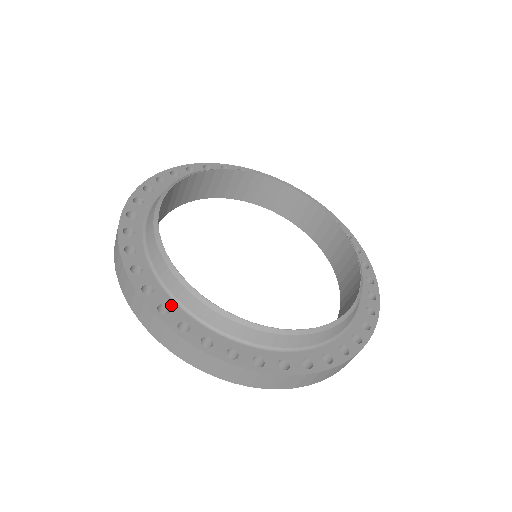
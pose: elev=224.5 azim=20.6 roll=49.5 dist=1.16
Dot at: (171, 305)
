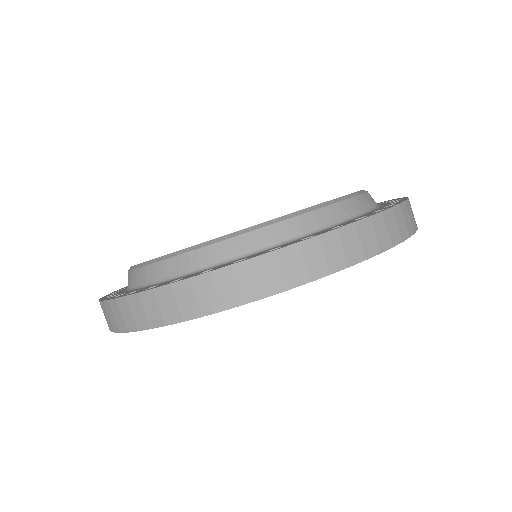
Dot at: occluded
